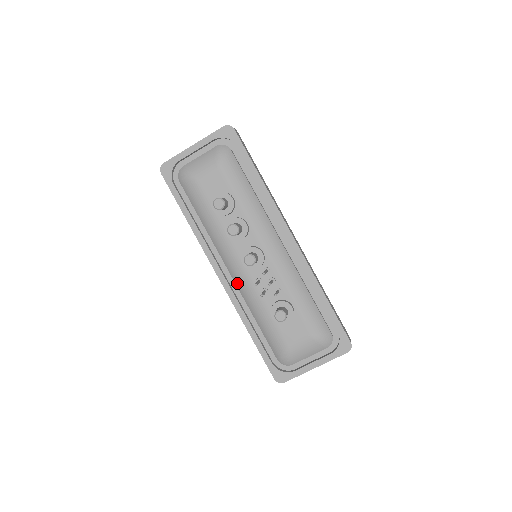
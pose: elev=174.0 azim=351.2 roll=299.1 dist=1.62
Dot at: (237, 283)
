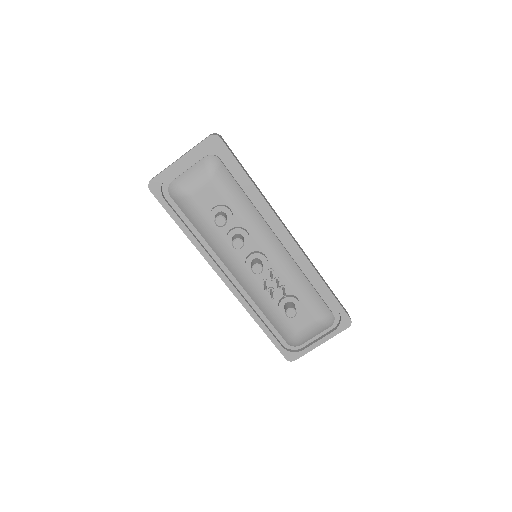
Dot at: (243, 285)
